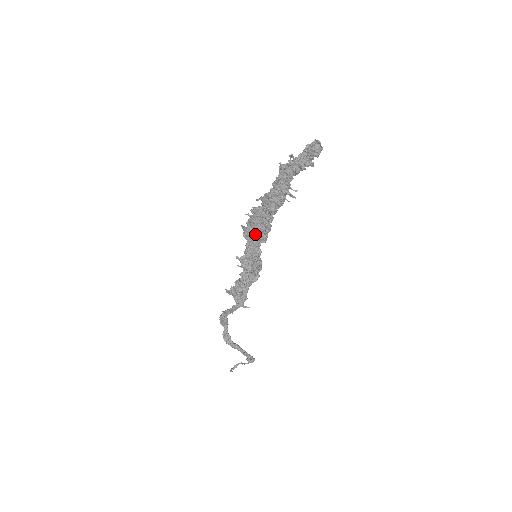
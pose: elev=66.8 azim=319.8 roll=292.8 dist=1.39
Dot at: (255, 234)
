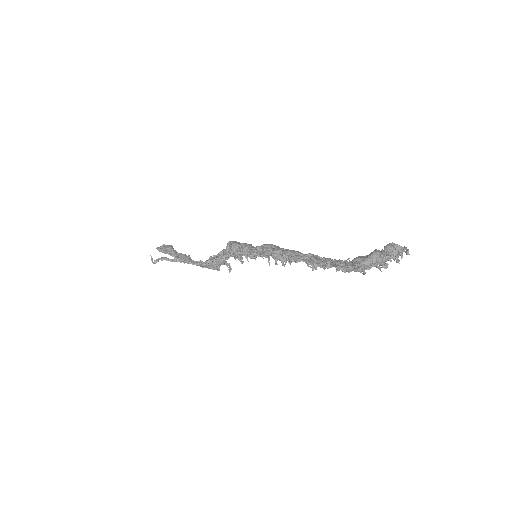
Dot at: occluded
